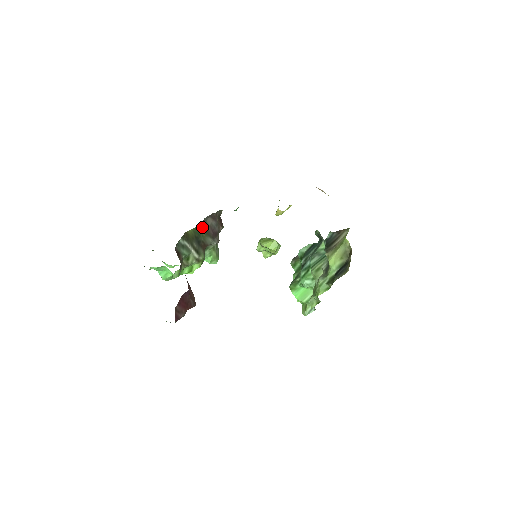
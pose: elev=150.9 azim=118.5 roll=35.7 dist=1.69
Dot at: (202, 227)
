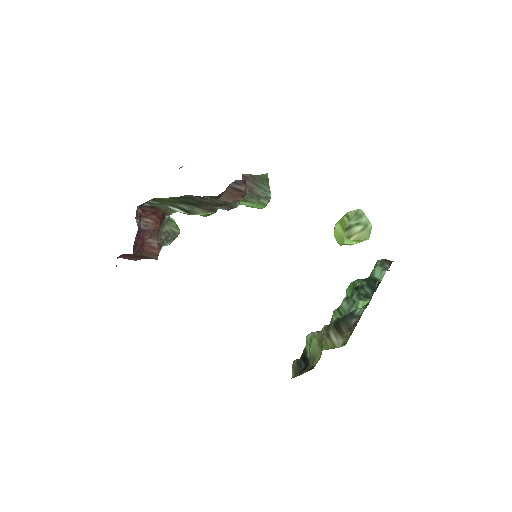
Dot at: (187, 198)
